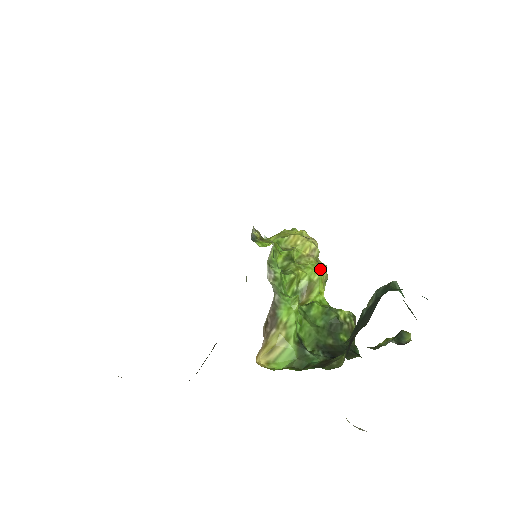
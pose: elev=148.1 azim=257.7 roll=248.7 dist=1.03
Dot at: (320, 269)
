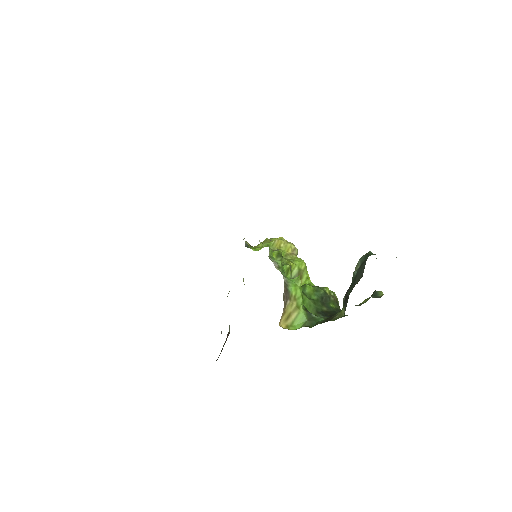
Dot at: occluded
